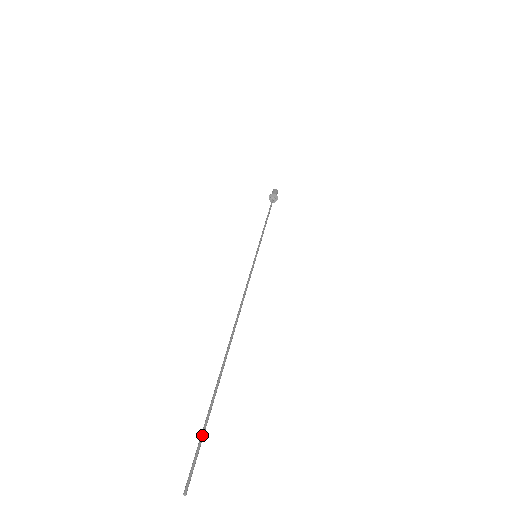
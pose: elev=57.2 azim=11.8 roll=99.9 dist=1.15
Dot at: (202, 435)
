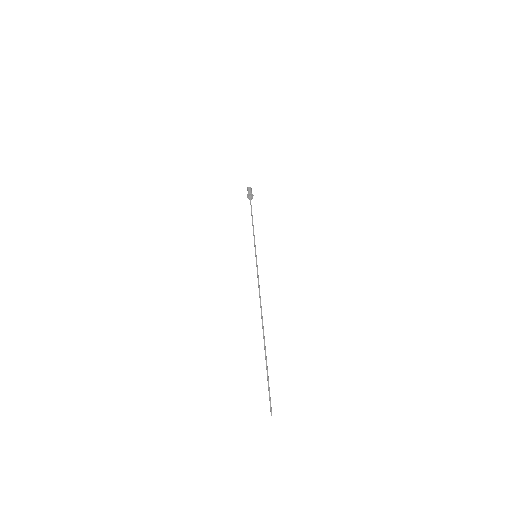
Dot at: (268, 385)
